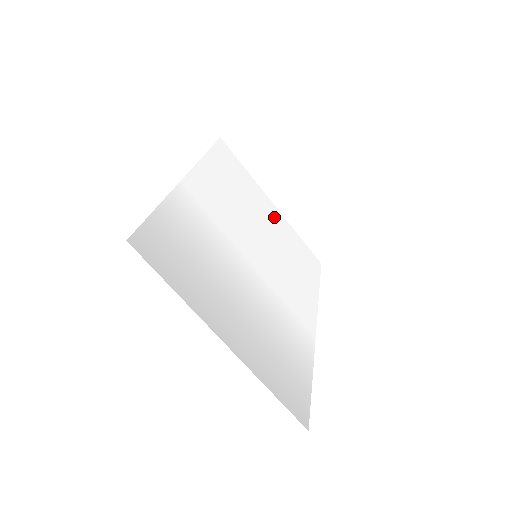
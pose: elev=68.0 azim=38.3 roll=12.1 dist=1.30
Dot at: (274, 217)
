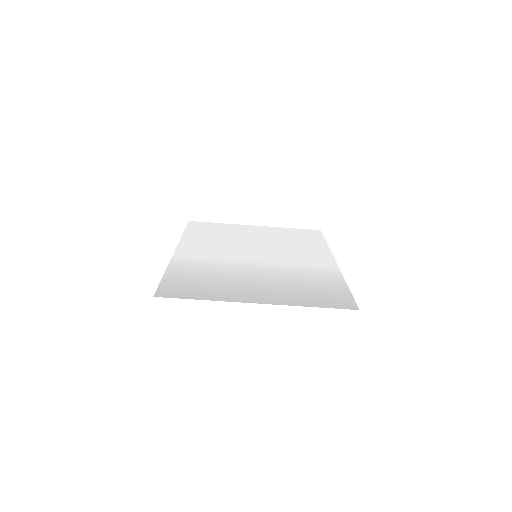
Dot at: (260, 231)
